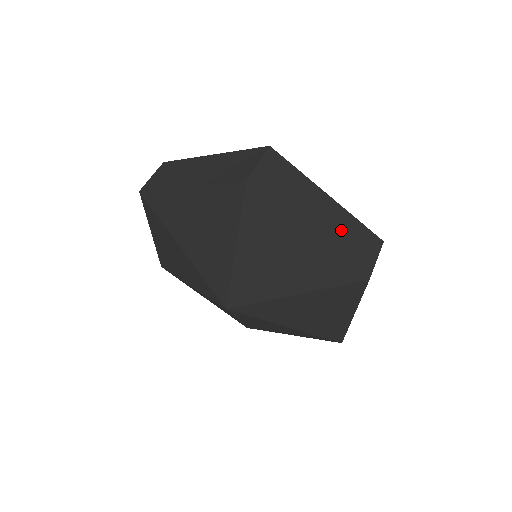
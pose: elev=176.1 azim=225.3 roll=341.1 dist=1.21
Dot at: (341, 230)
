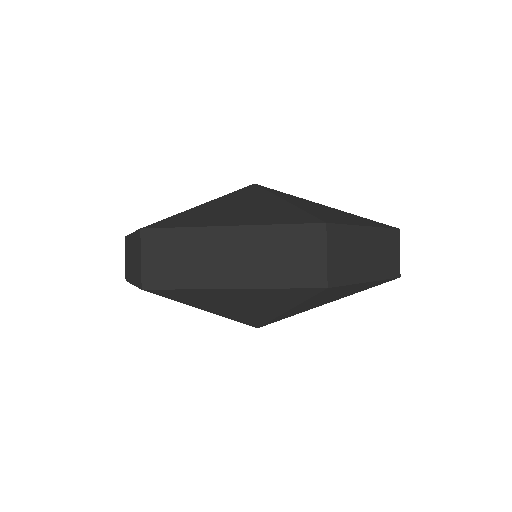
Dot at: (381, 253)
